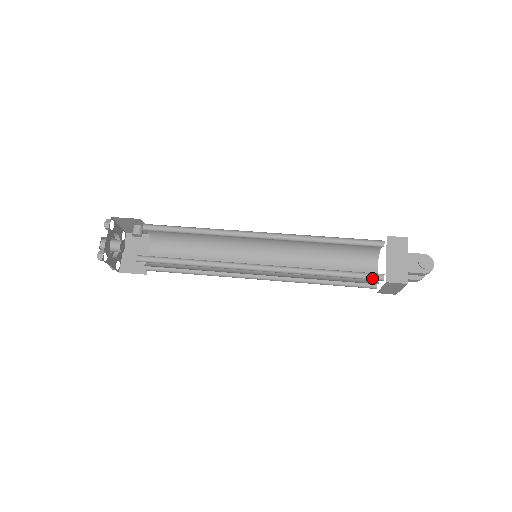
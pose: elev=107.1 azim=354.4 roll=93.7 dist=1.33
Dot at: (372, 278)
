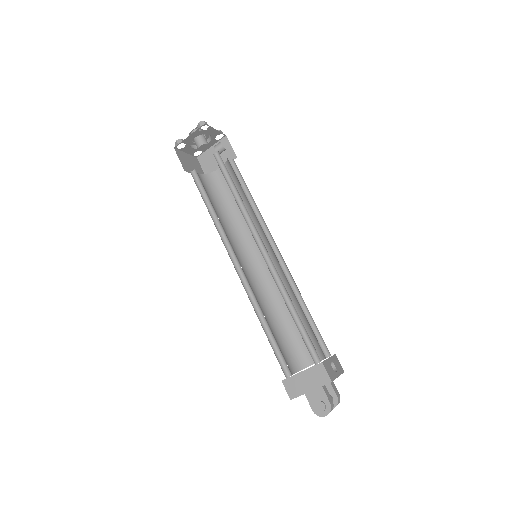
Dot at: (285, 366)
